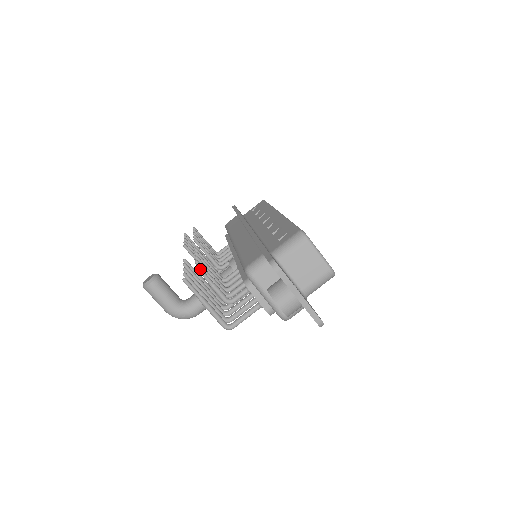
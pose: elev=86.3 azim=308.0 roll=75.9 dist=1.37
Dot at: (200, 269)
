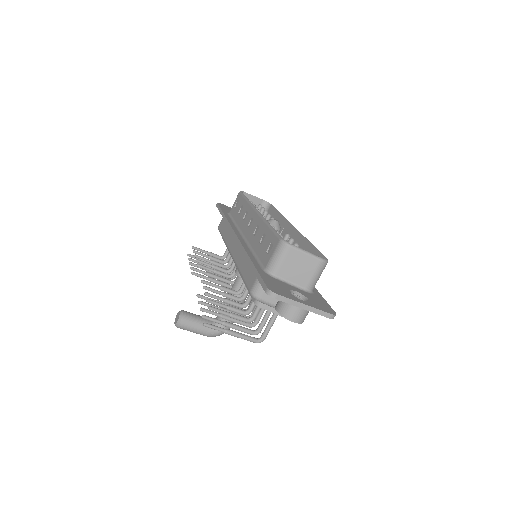
Dot at: (213, 309)
